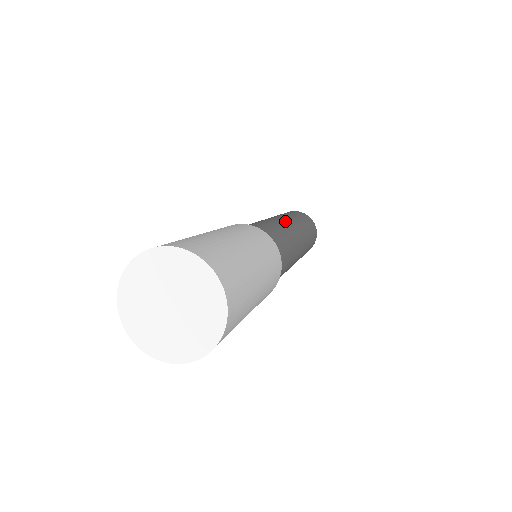
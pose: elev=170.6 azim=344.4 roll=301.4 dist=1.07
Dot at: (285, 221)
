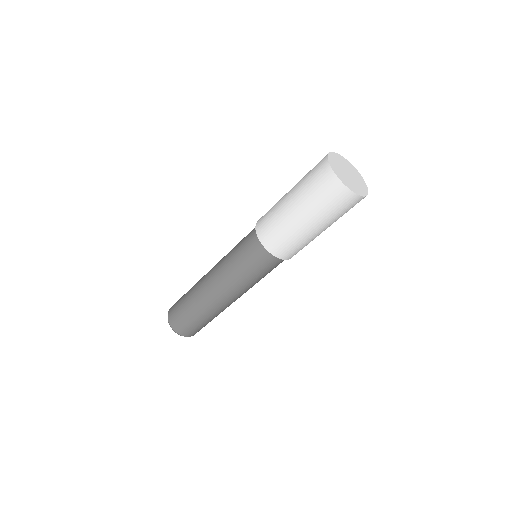
Dot at: occluded
